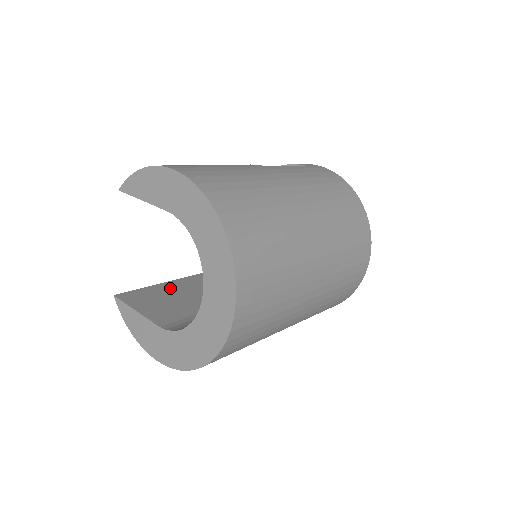
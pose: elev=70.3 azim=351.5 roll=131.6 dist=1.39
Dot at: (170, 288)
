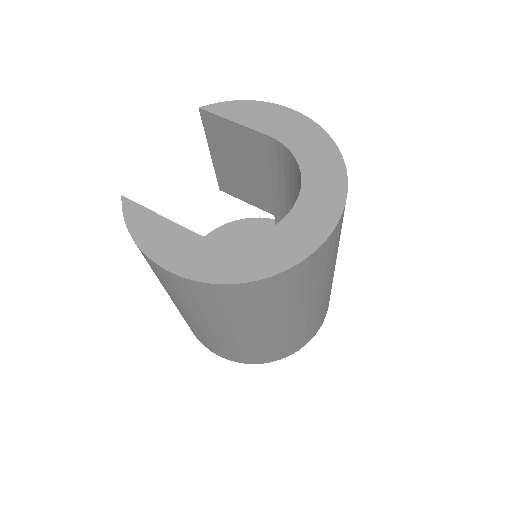
Dot at: occluded
